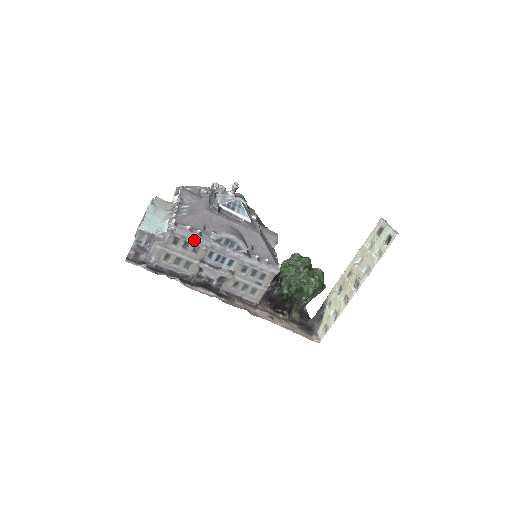
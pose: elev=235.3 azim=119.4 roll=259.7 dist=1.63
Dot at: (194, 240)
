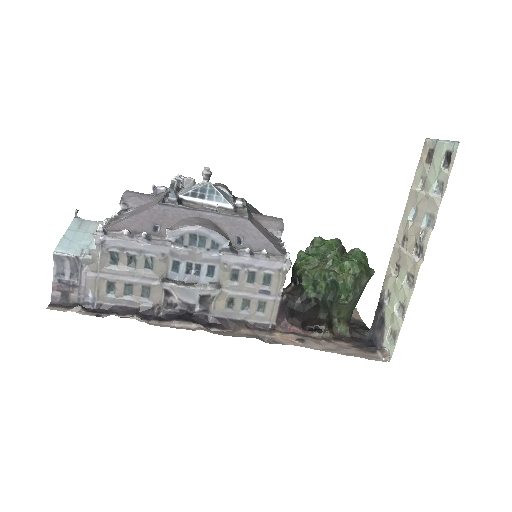
Dot at: (141, 249)
